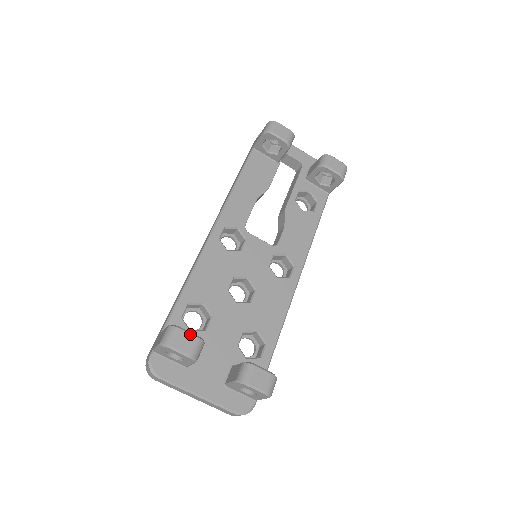
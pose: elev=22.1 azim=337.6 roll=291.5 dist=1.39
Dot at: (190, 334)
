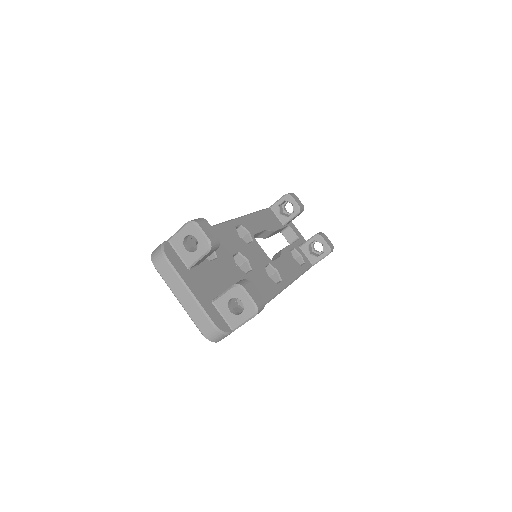
Dot at: (213, 230)
